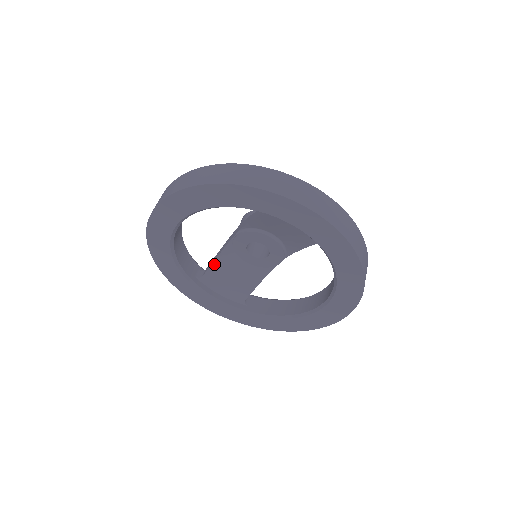
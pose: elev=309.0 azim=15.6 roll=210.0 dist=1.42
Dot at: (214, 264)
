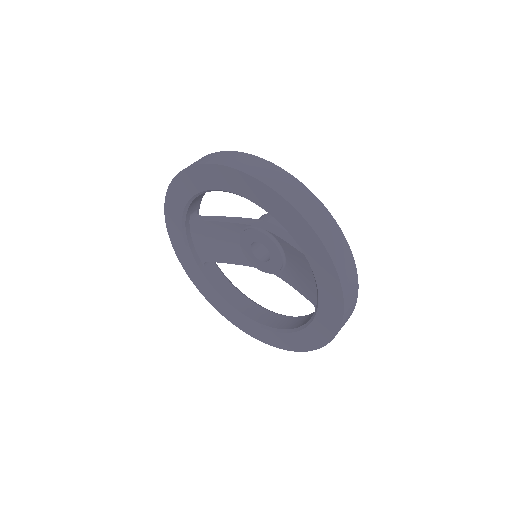
Dot at: (215, 223)
